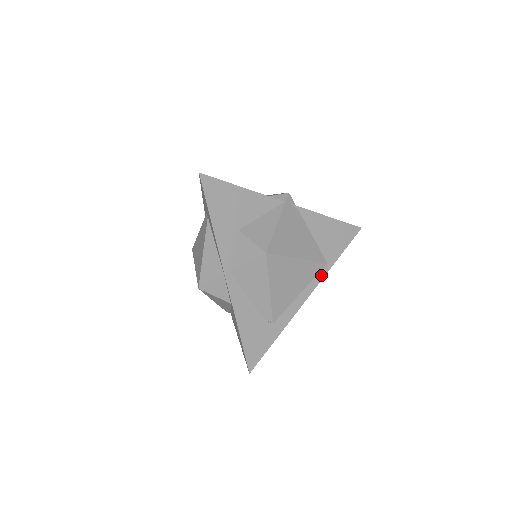
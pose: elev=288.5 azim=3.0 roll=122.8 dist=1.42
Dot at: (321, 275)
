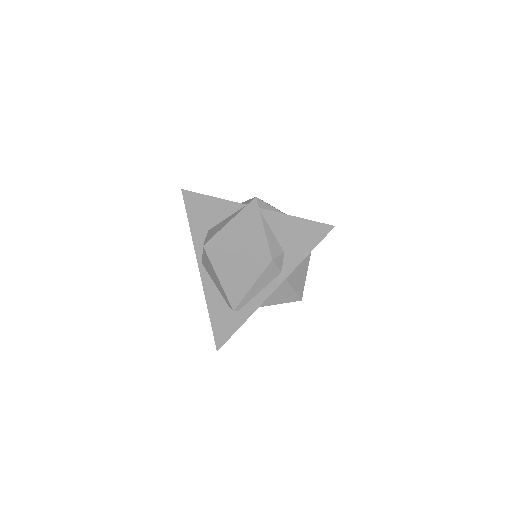
Dot at: (285, 273)
